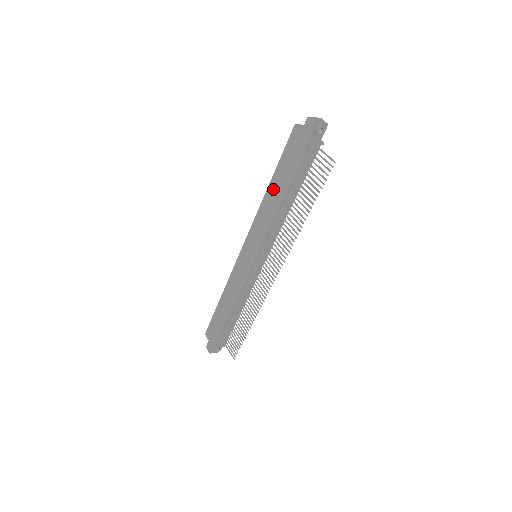
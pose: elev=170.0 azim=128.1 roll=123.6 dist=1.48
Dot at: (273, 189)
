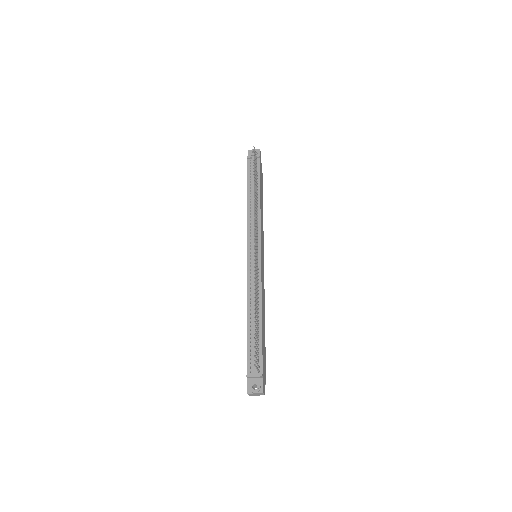
Dot at: occluded
